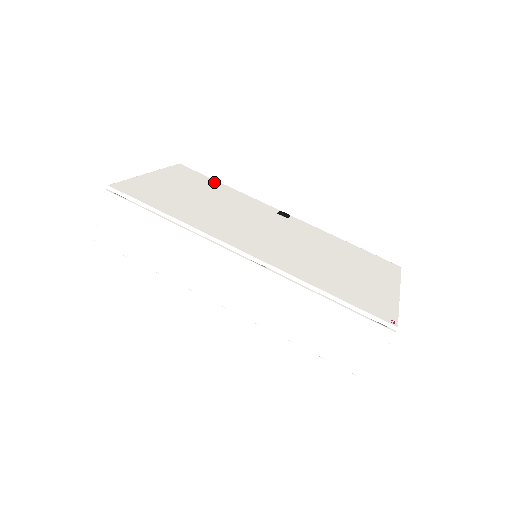
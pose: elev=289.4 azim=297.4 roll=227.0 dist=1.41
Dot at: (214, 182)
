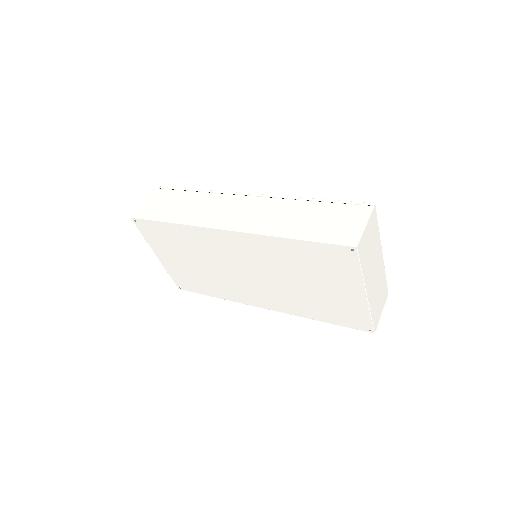
Dot at: occluded
